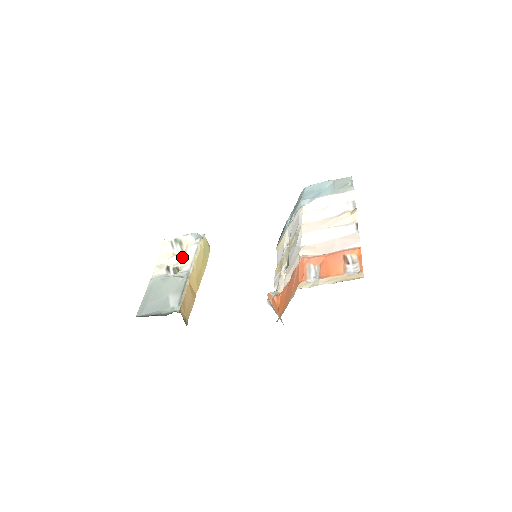
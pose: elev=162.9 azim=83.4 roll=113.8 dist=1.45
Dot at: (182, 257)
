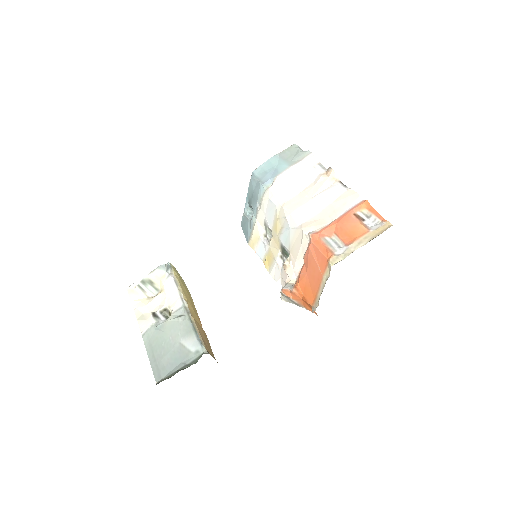
Dot at: (162, 296)
